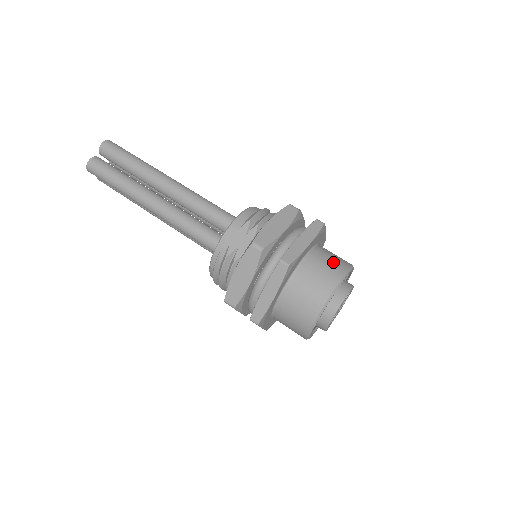
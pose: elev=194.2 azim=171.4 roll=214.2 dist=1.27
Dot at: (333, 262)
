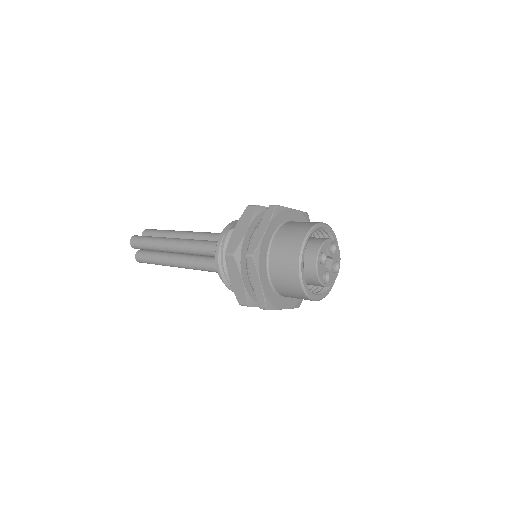
Dot at: occluded
